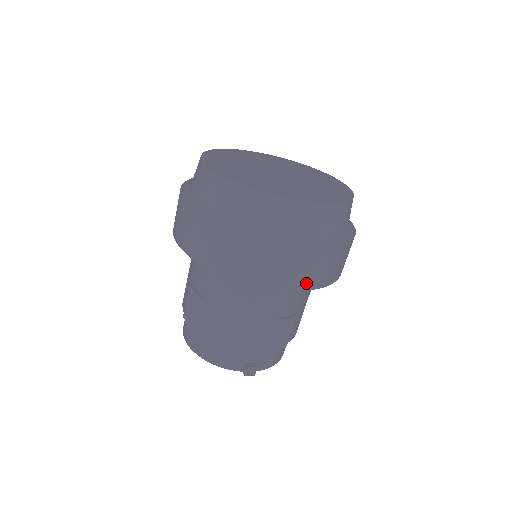
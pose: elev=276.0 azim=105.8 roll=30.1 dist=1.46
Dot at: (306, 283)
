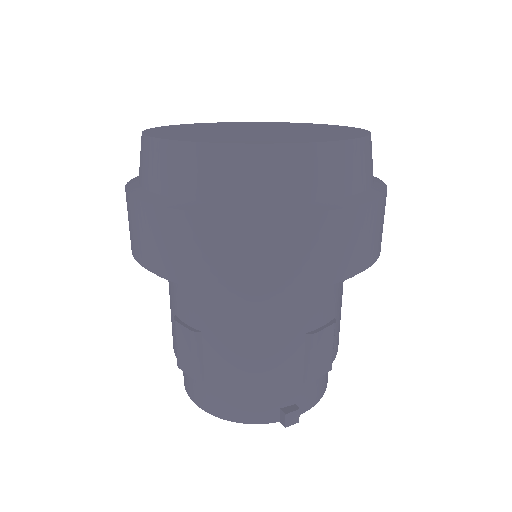
Dot at: (341, 268)
